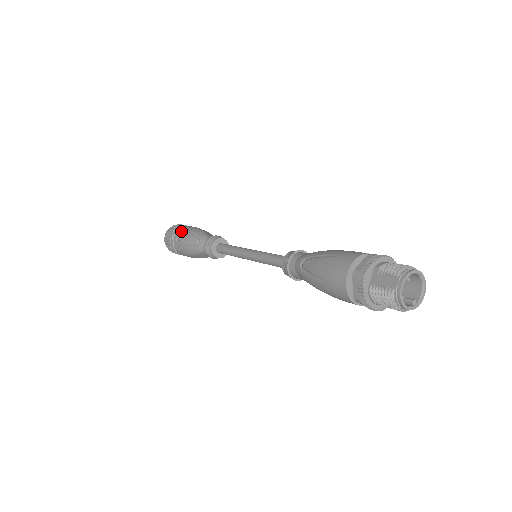
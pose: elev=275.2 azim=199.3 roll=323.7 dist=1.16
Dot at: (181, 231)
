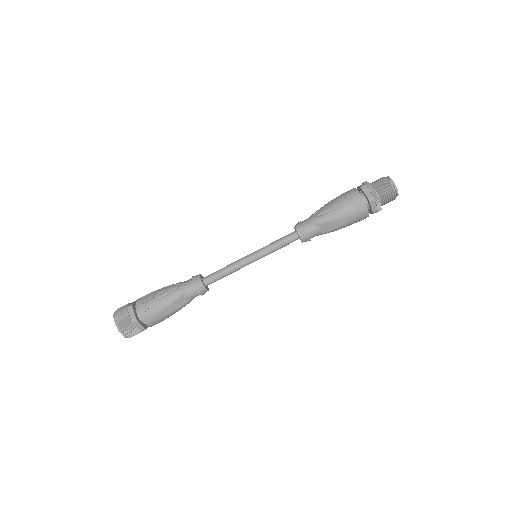
Dot at: (144, 296)
